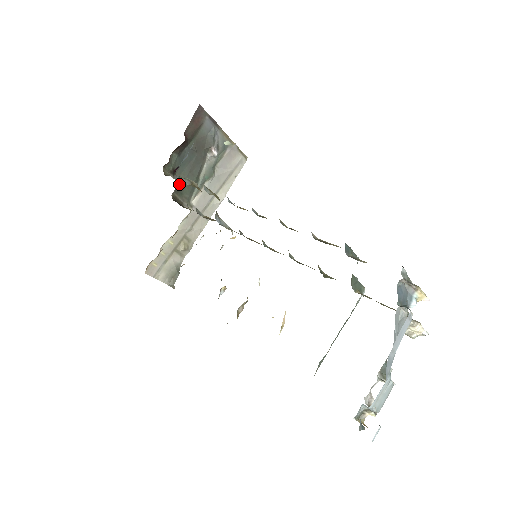
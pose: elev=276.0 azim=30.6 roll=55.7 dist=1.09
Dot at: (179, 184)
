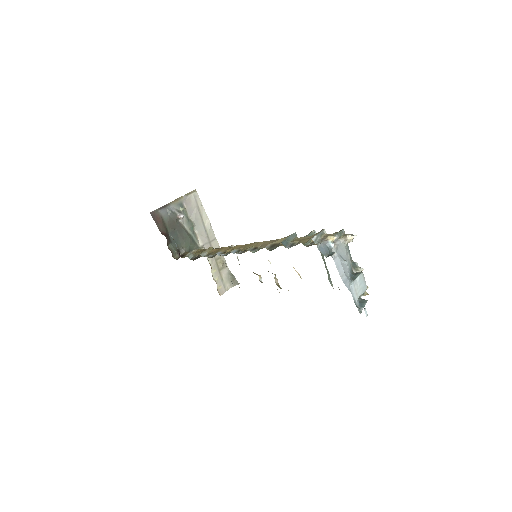
Dot at: (186, 250)
